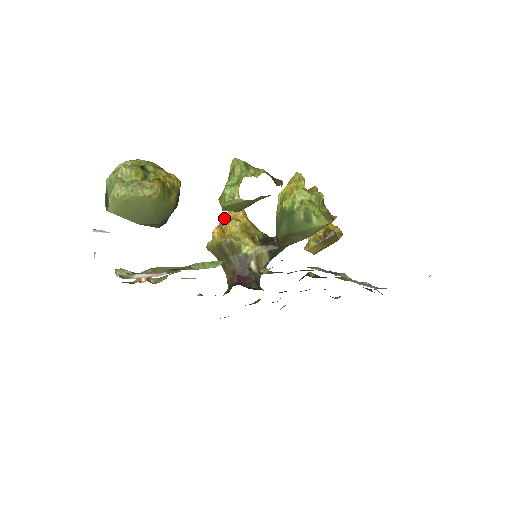
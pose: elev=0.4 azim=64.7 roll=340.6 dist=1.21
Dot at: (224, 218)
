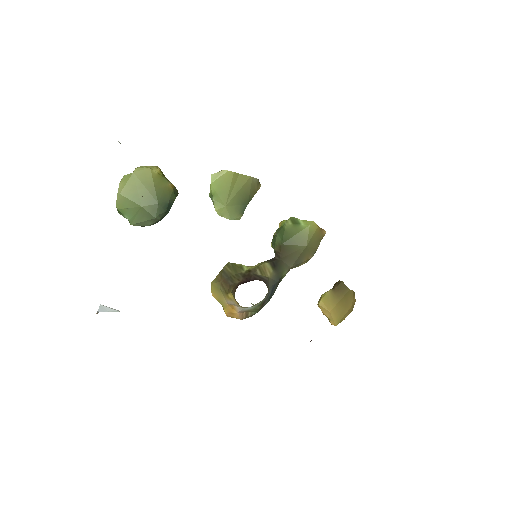
Dot at: occluded
